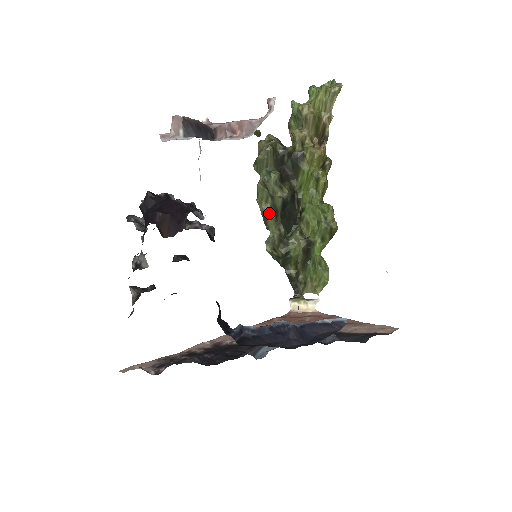
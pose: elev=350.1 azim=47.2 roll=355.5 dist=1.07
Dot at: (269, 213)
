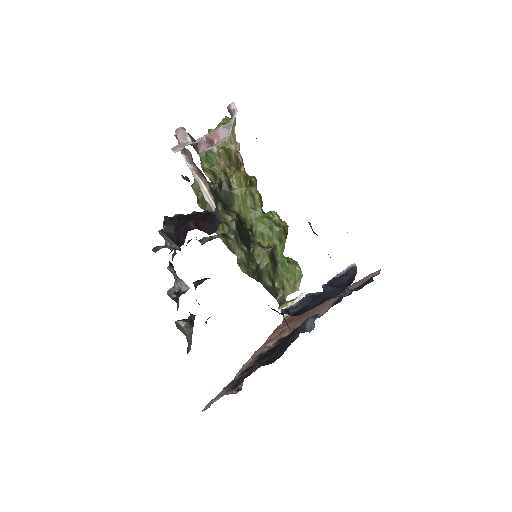
Dot at: occluded
